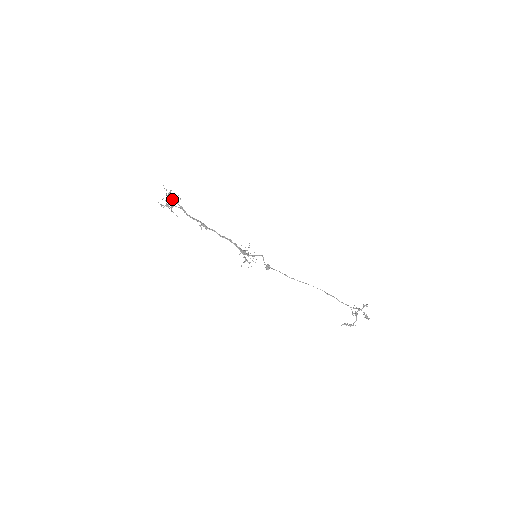
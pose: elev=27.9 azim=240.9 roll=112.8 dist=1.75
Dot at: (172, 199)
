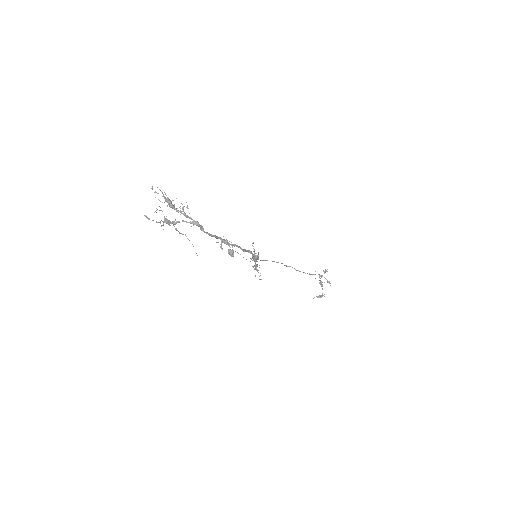
Dot at: (177, 210)
